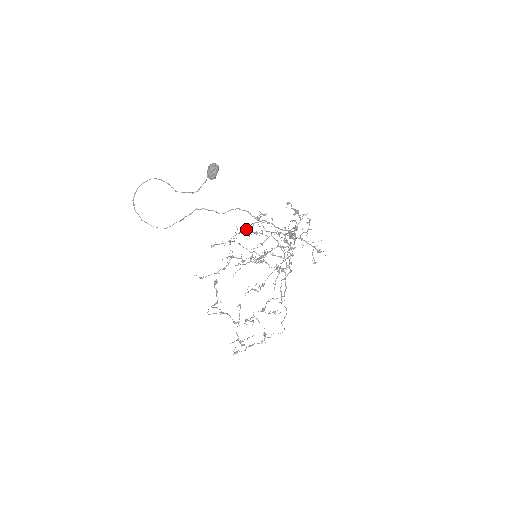
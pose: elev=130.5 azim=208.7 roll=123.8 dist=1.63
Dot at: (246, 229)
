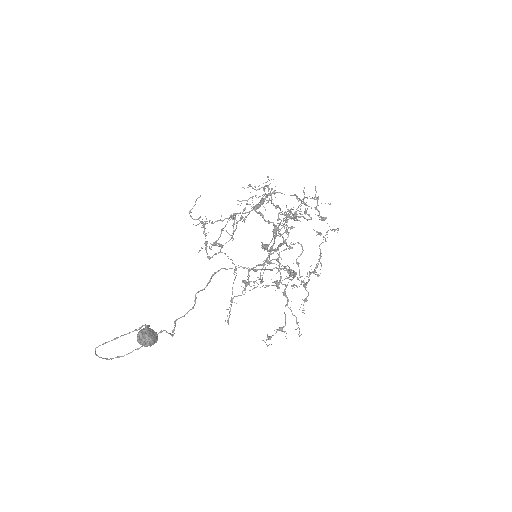
Dot at: (205, 235)
